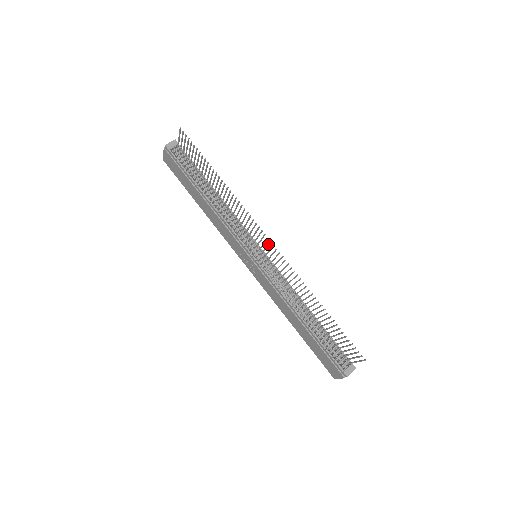
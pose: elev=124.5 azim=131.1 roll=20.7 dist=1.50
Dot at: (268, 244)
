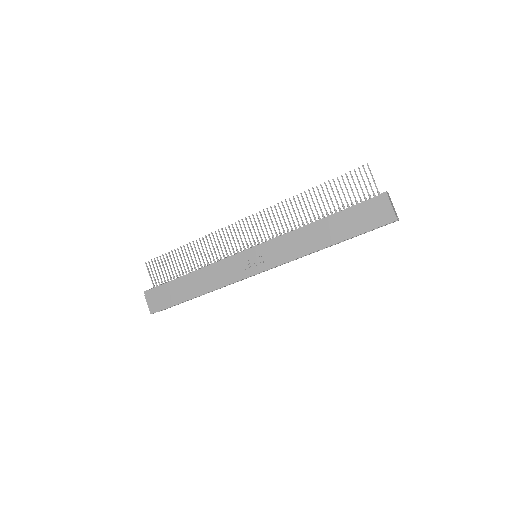
Dot at: (247, 224)
